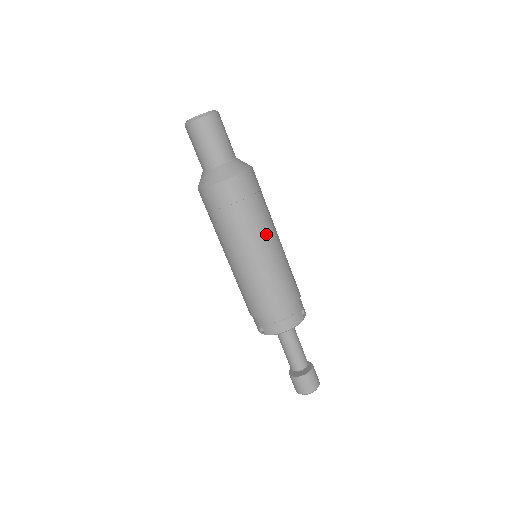
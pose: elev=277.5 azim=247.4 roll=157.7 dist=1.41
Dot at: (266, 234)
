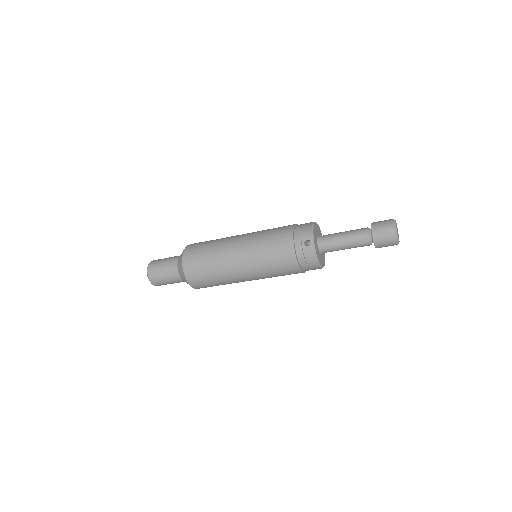
Dot at: occluded
